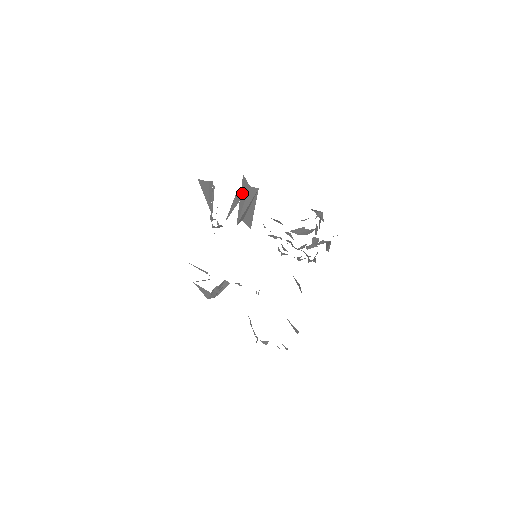
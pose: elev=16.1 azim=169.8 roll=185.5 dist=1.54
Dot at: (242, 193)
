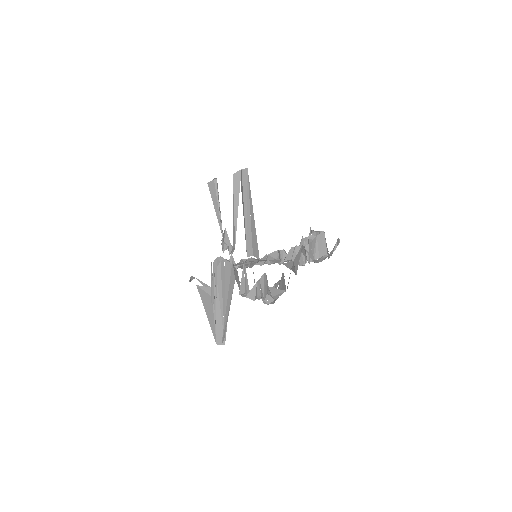
Dot at: (238, 183)
